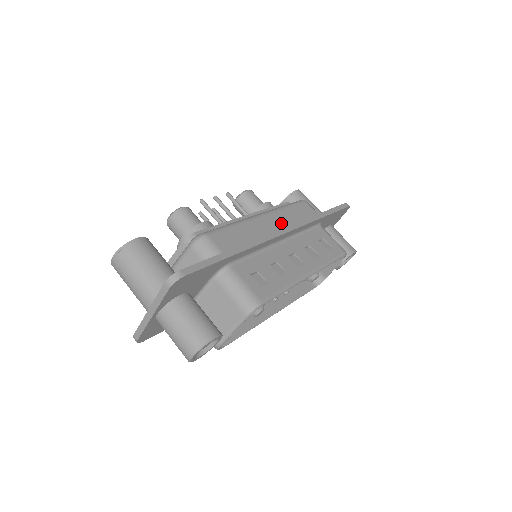
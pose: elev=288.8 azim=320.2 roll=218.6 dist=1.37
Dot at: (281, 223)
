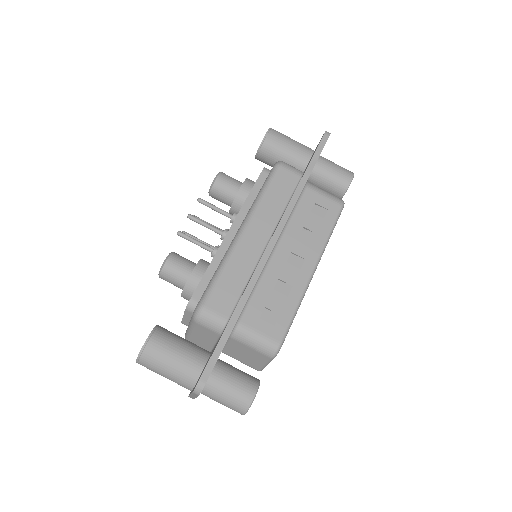
Dot at: (266, 226)
